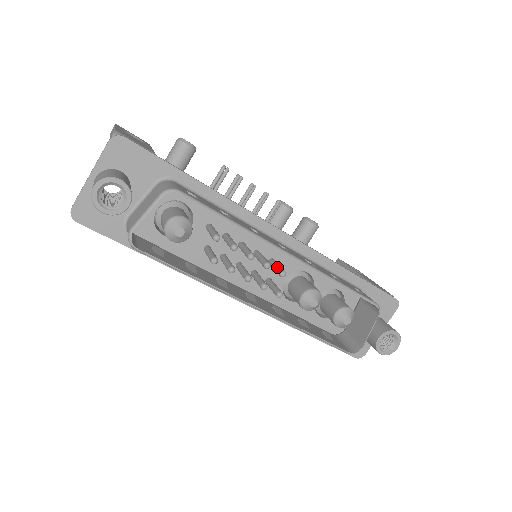
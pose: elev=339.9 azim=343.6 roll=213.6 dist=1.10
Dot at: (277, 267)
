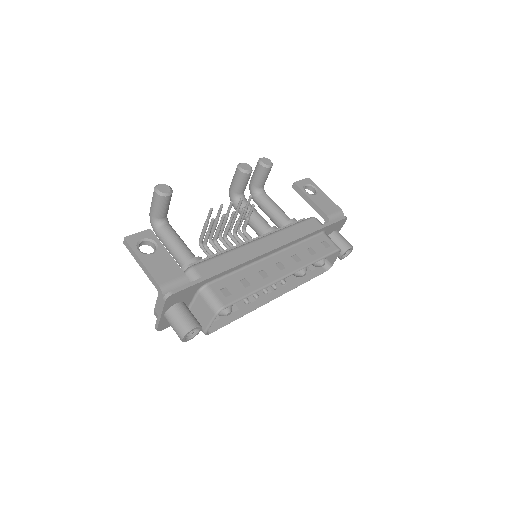
Dot at: occluded
